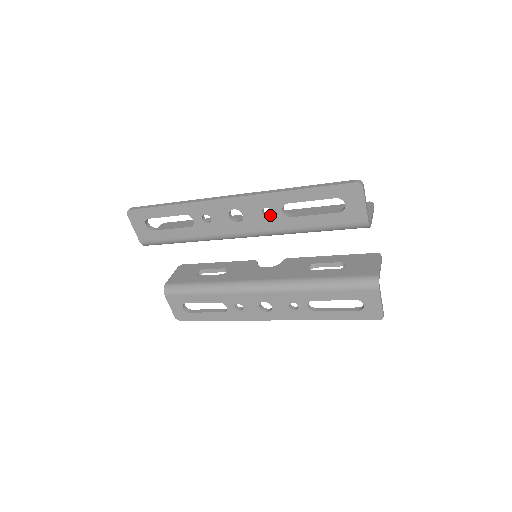
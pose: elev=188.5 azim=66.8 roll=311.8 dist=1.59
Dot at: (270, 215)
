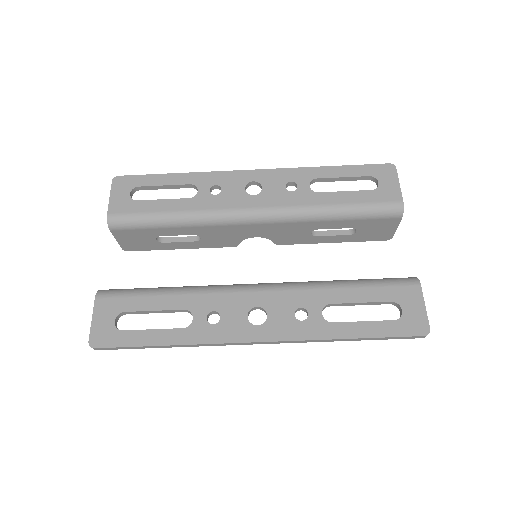
Dot at: (293, 192)
